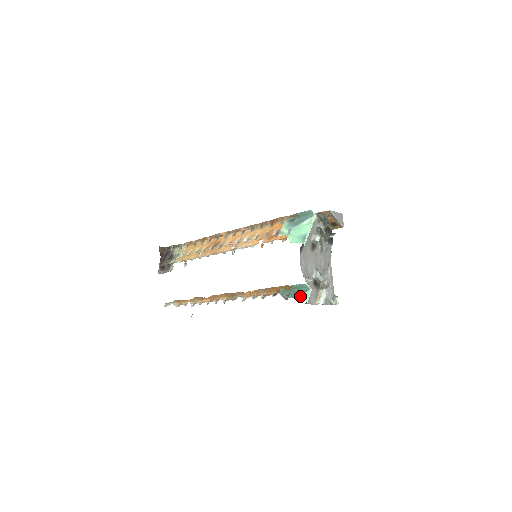
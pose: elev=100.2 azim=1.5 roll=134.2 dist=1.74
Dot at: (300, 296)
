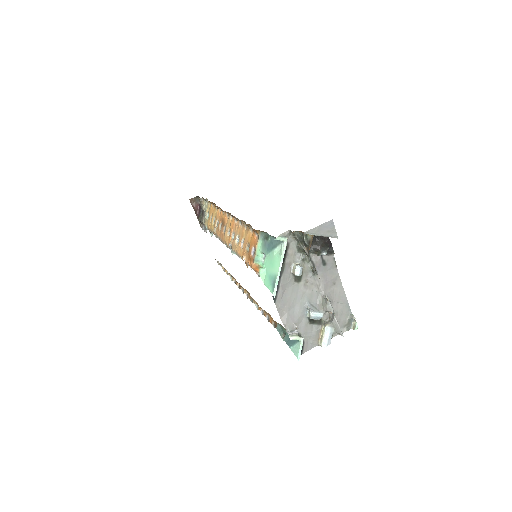
Dot at: (292, 346)
